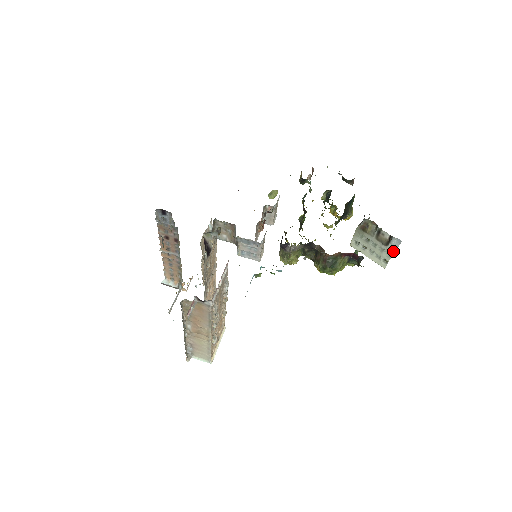
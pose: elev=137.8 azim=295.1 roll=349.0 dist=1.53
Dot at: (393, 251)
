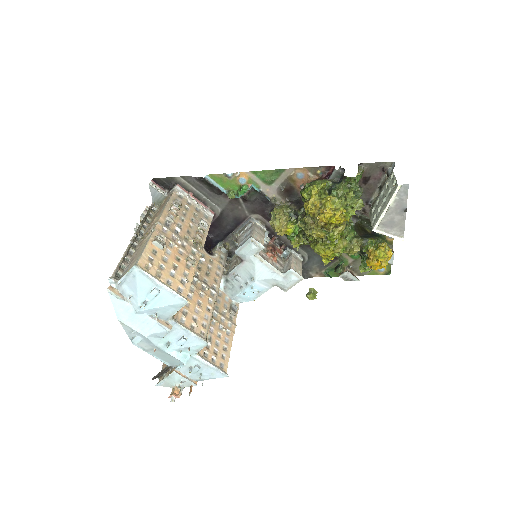
Dot at: (392, 171)
